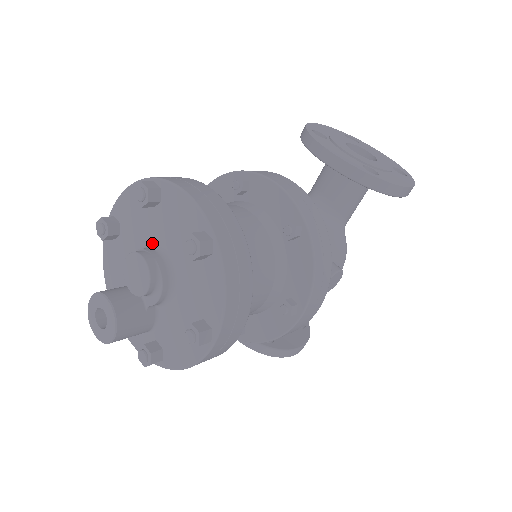
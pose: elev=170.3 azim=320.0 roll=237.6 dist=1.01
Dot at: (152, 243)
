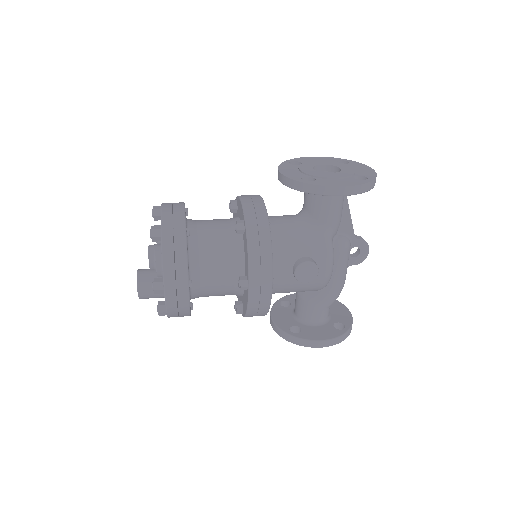
Dot at: occluded
